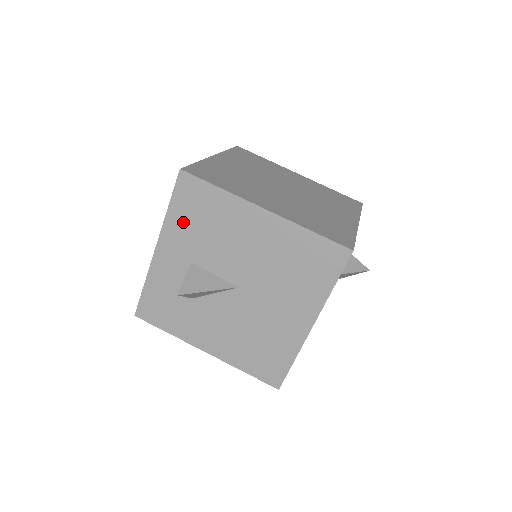
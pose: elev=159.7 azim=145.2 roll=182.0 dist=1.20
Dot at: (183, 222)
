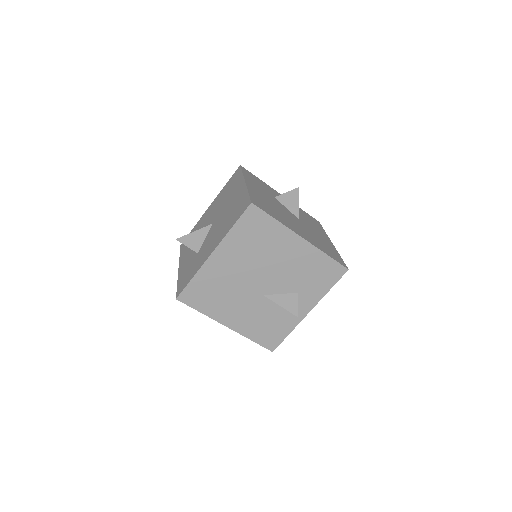
Dot at: (186, 249)
